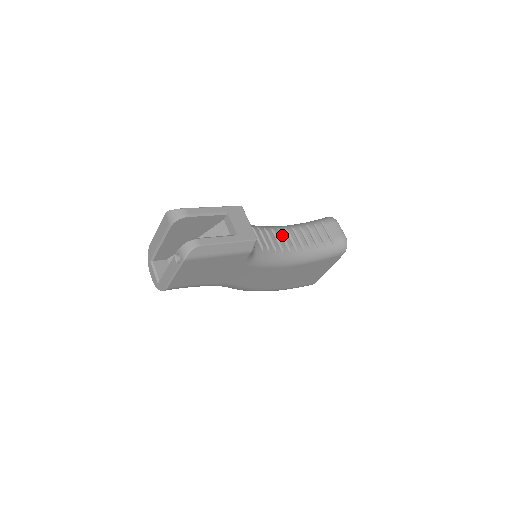
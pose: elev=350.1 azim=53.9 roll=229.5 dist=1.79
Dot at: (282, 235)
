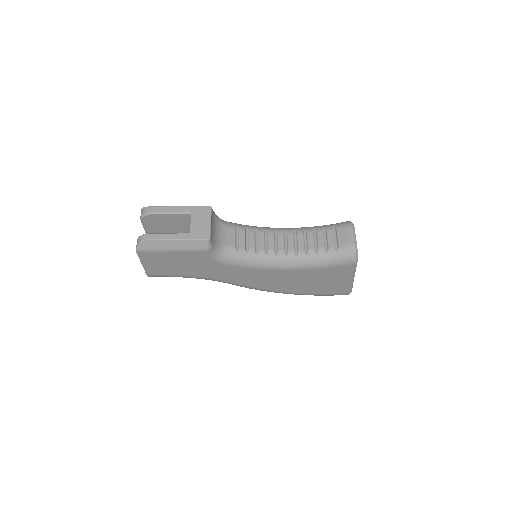
Dot at: (277, 237)
